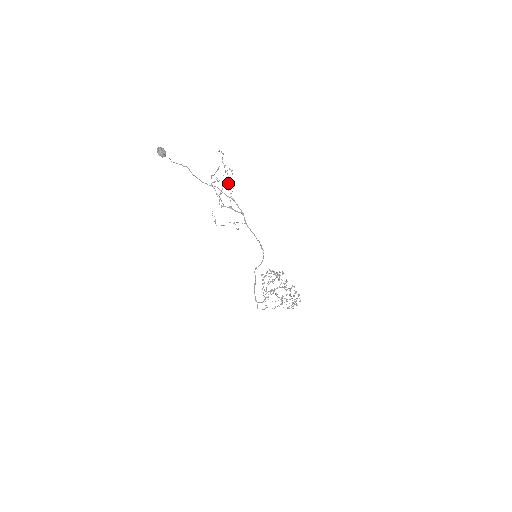
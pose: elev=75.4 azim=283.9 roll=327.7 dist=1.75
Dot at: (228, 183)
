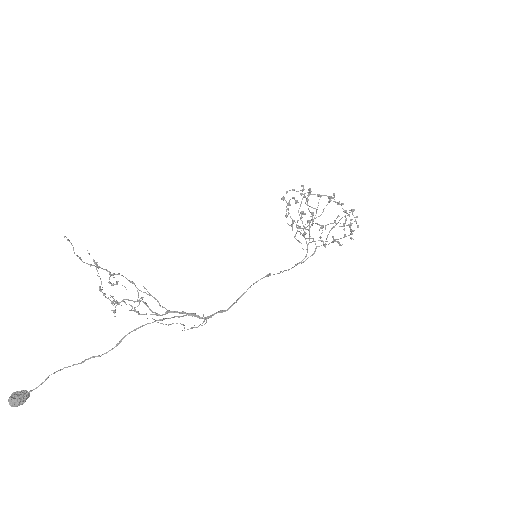
Dot at: occluded
